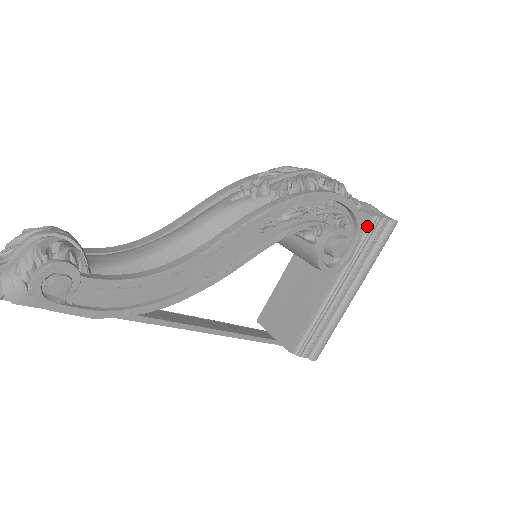
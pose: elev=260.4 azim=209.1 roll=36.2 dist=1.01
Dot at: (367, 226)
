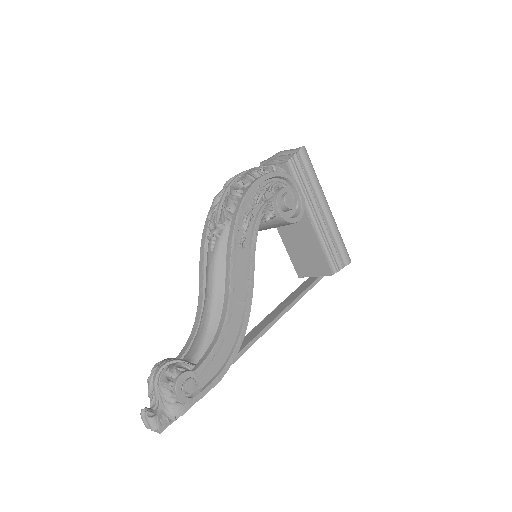
Dot at: (291, 170)
